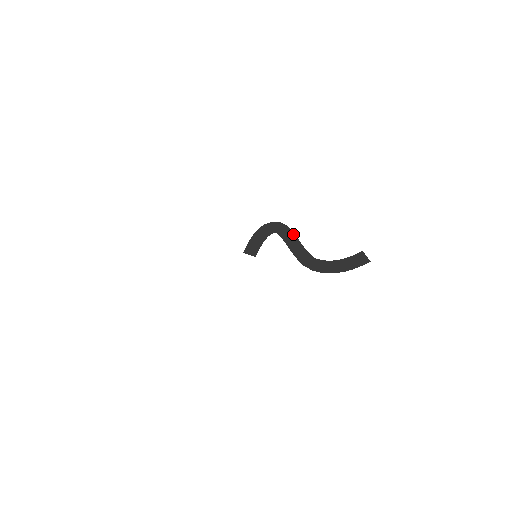
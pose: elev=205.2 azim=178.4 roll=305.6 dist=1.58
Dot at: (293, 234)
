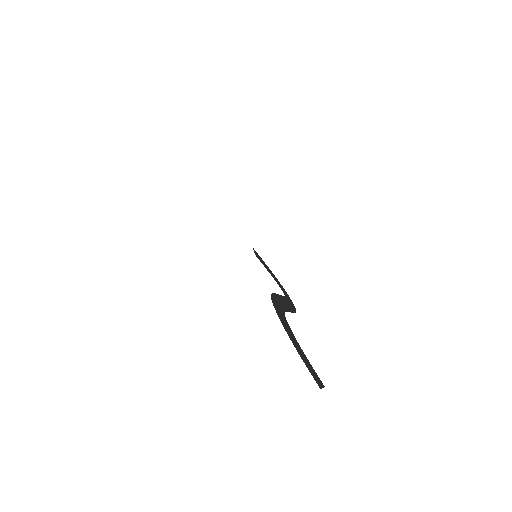
Dot at: (293, 311)
